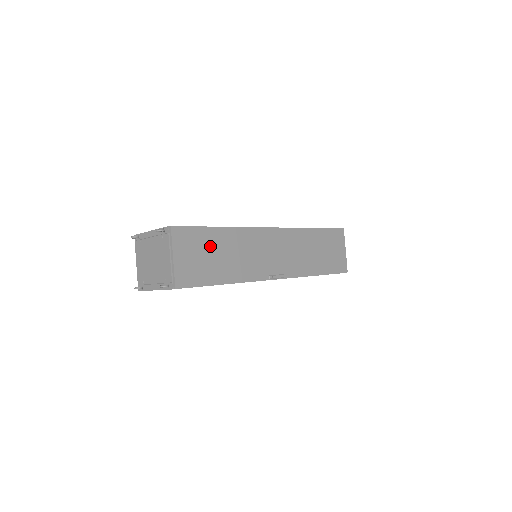
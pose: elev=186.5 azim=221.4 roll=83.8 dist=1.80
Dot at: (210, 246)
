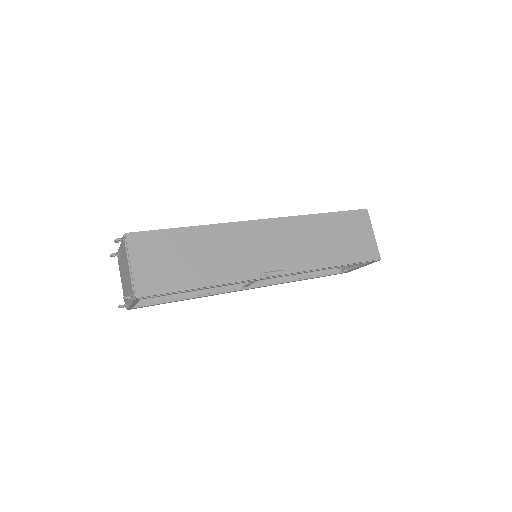
Dot at: (177, 248)
